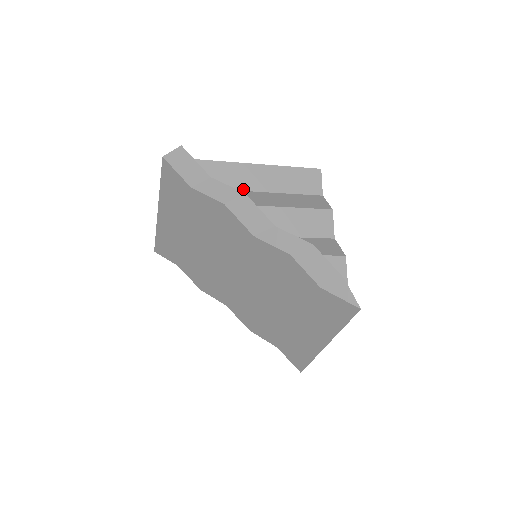
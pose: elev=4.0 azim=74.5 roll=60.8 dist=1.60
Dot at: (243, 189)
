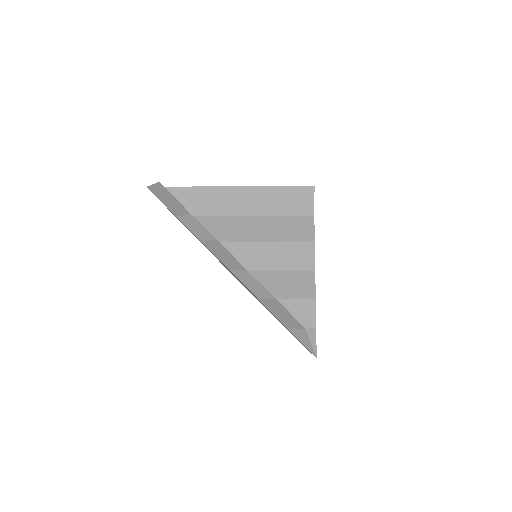
Dot at: (227, 214)
